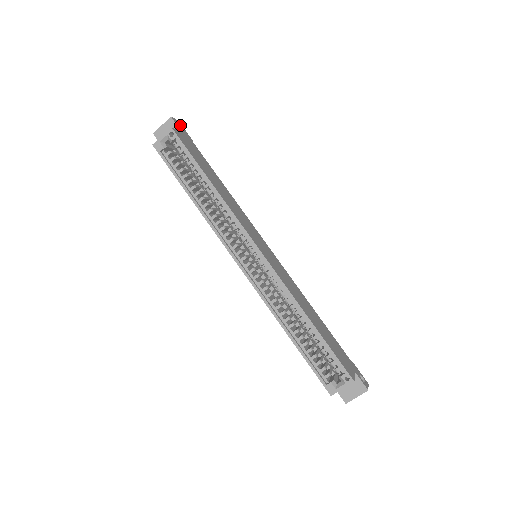
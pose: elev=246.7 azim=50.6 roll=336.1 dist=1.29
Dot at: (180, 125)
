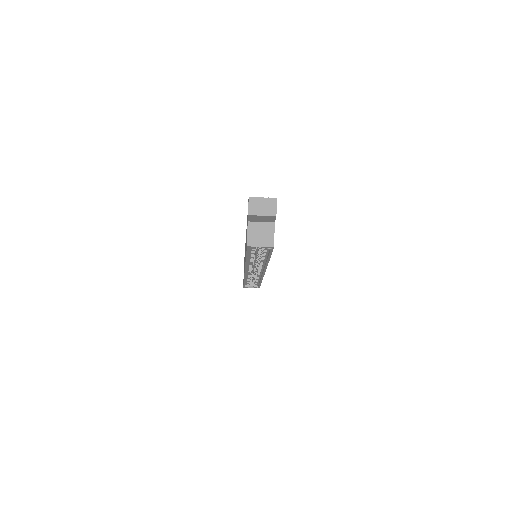
Dot at: occluded
